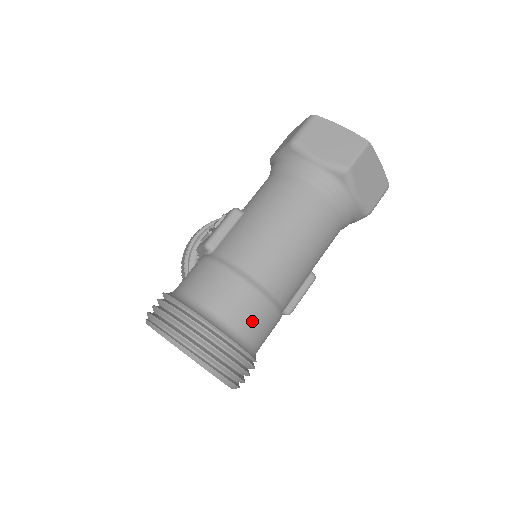
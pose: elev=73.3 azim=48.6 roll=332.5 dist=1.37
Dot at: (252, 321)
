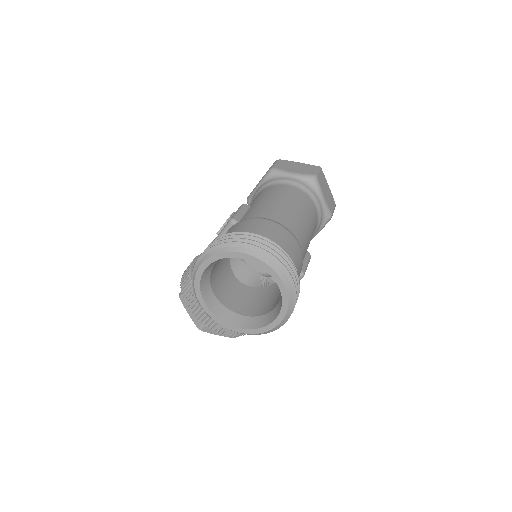
Dot at: (291, 249)
